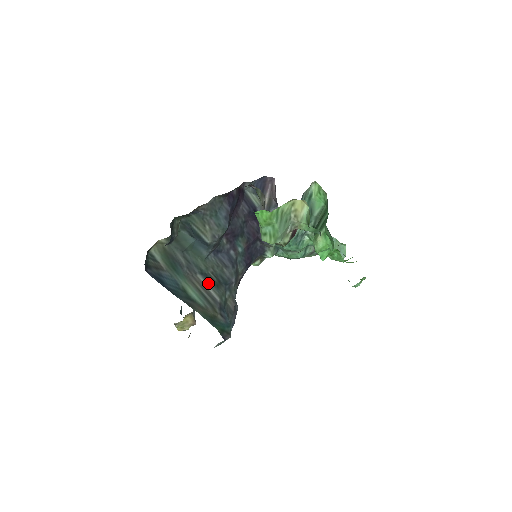
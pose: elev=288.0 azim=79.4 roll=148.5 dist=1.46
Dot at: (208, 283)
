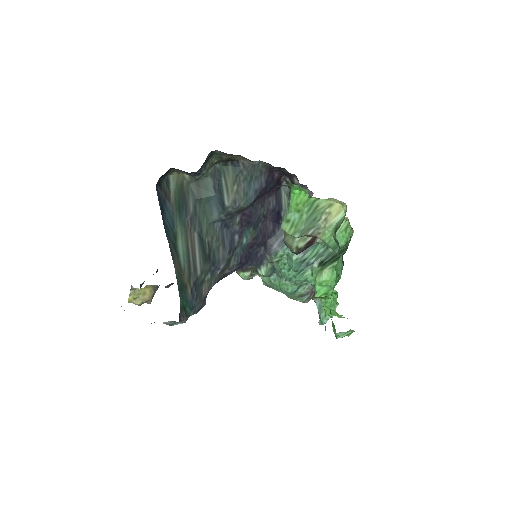
Dot at: (199, 249)
